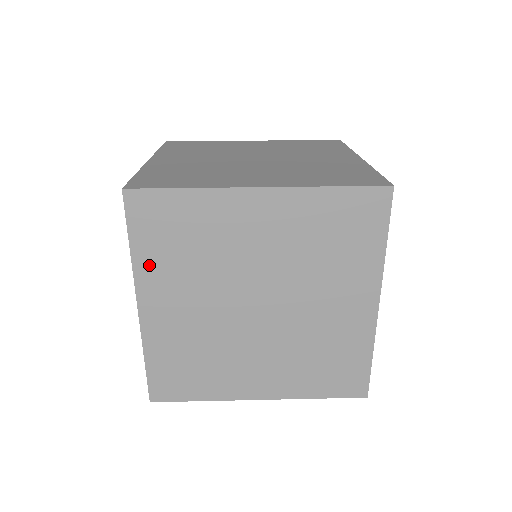
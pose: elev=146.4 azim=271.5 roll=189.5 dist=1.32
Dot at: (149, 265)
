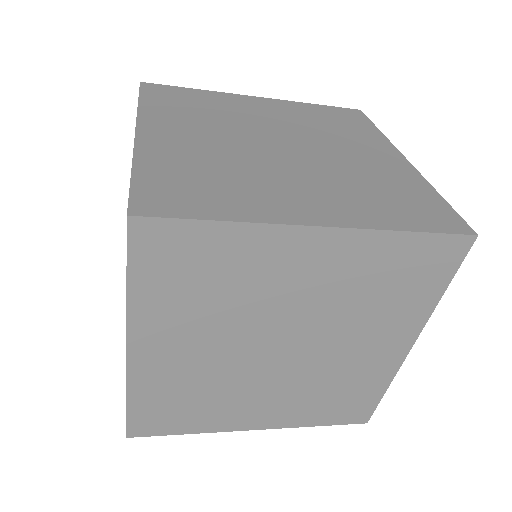
Dot at: (151, 307)
